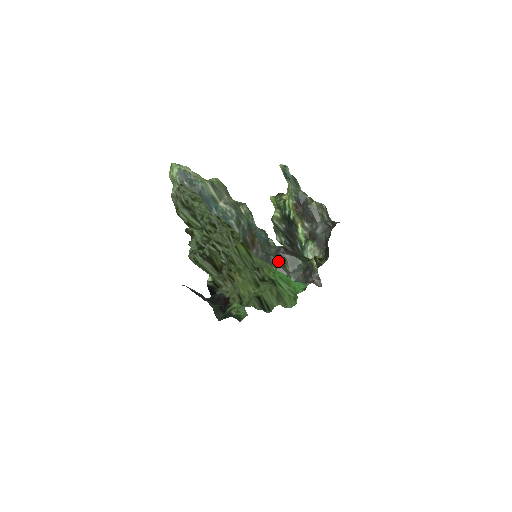
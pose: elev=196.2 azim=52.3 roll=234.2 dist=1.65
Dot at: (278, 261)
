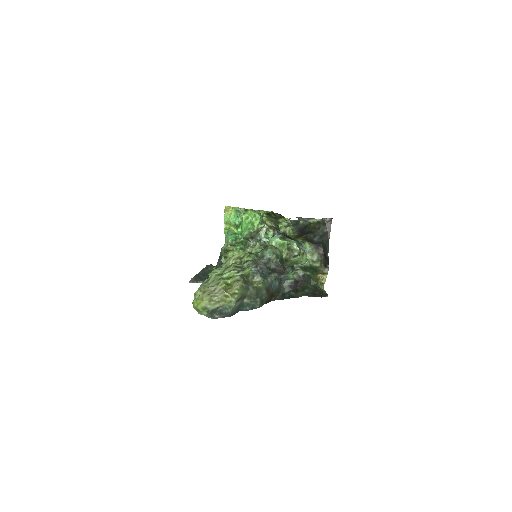
Dot at: (292, 294)
